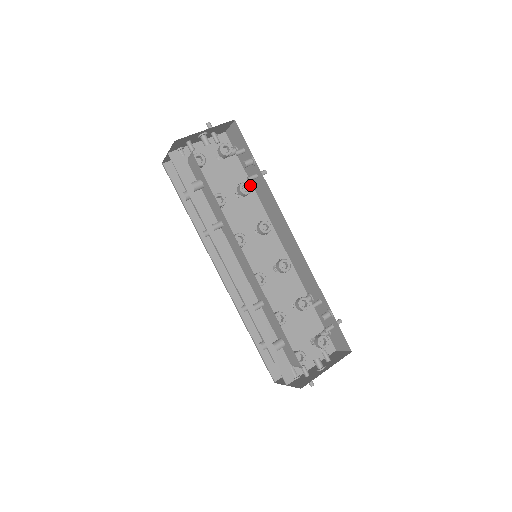
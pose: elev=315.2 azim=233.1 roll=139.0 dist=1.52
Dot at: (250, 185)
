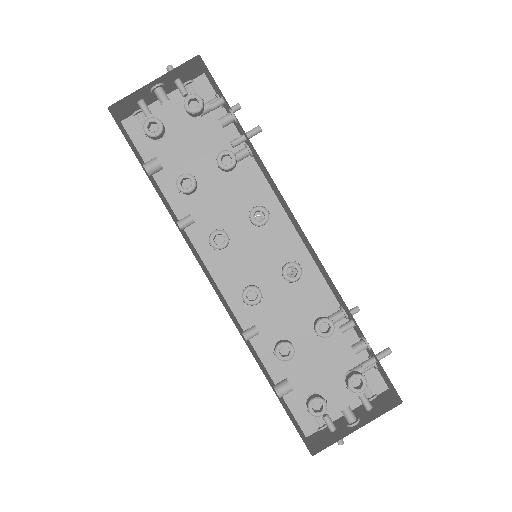
Dot at: (233, 154)
